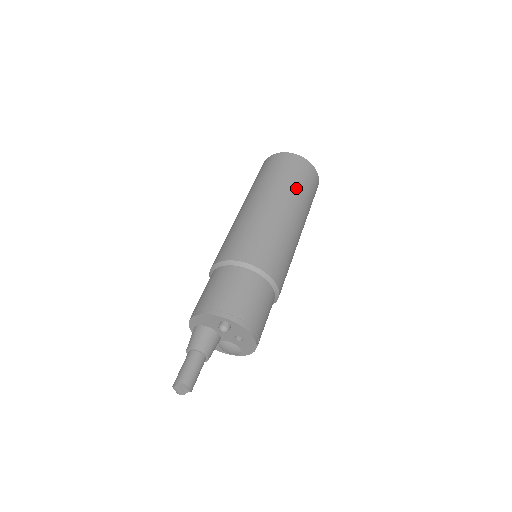
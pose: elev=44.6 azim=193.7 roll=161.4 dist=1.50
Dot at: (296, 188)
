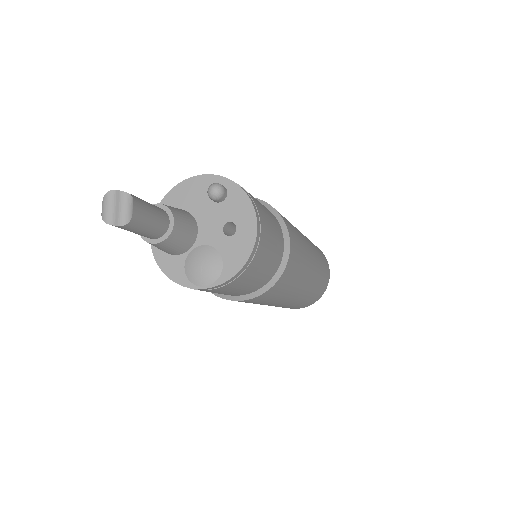
Dot at: occluded
